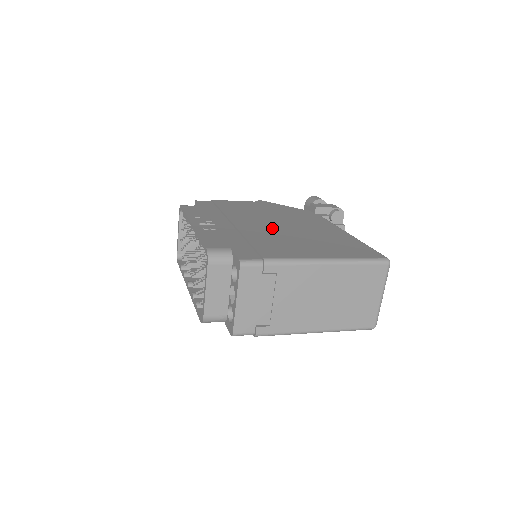
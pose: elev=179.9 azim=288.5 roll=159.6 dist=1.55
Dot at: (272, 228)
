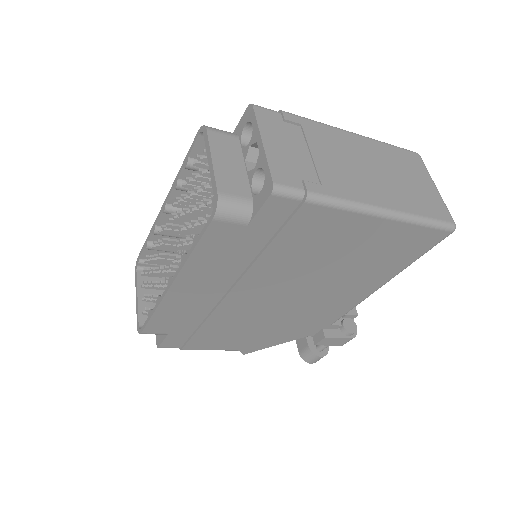
Dot at: occluded
